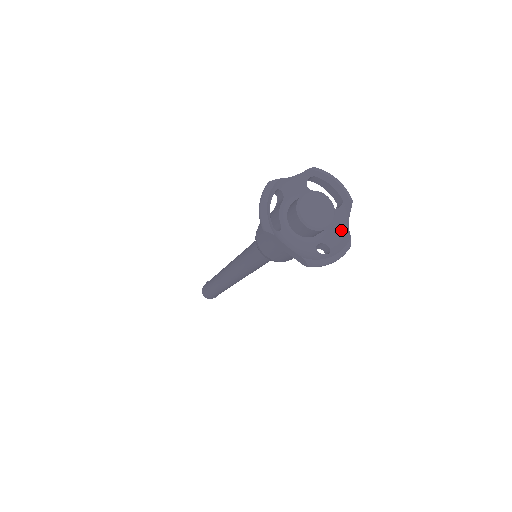
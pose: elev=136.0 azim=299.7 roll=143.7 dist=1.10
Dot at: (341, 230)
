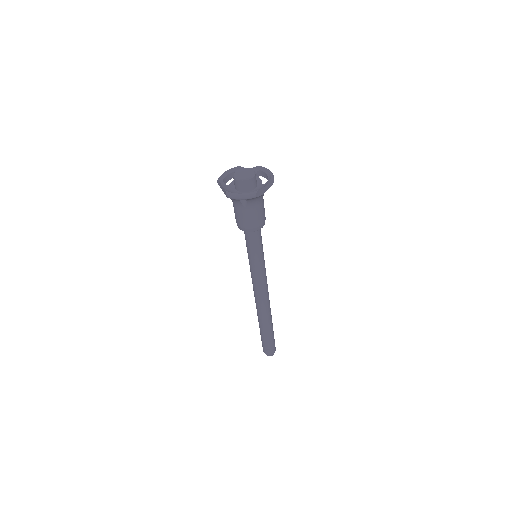
Dot at: occluded
